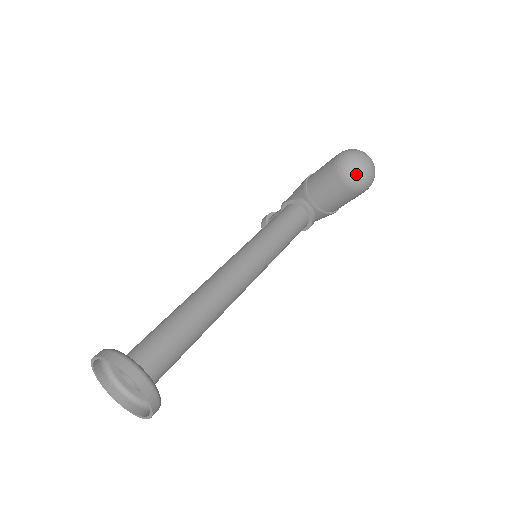
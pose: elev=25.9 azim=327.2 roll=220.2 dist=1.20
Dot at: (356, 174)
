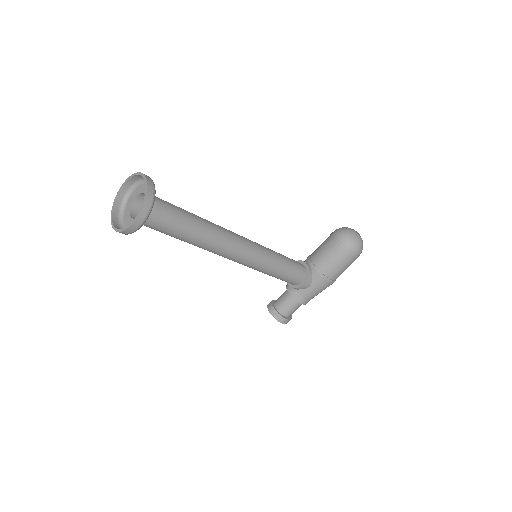
Dot at: (346, 233)
